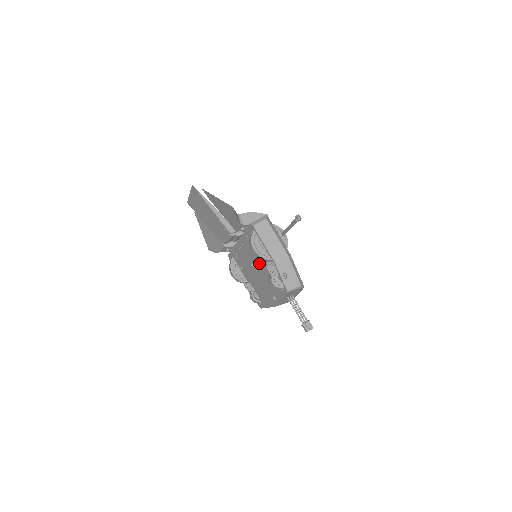
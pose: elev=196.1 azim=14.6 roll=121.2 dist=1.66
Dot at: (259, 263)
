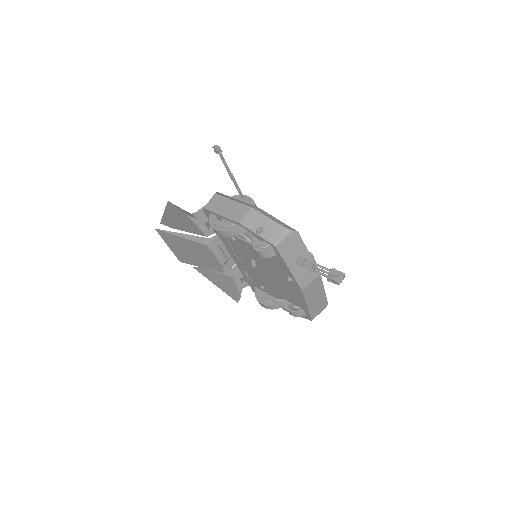
Dot at: (248, 251)
